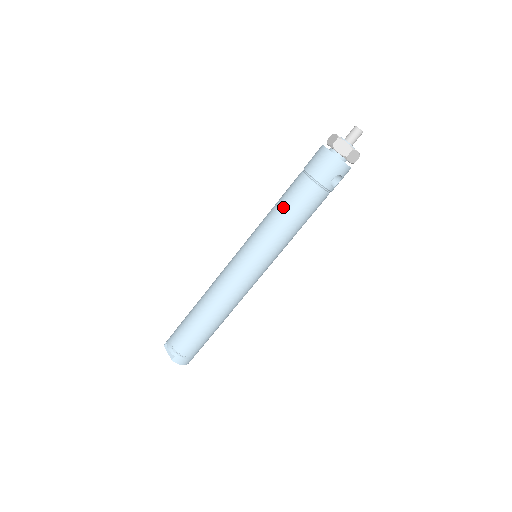
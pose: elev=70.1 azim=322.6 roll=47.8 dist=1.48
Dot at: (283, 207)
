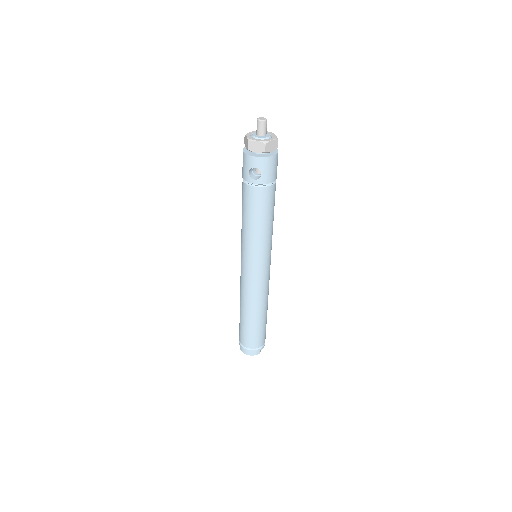
Dot at: occluded
